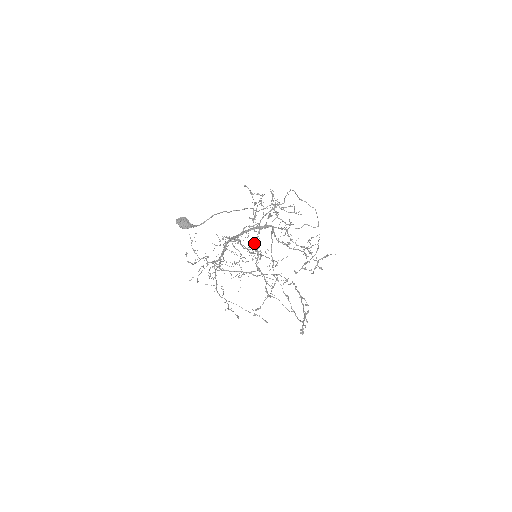
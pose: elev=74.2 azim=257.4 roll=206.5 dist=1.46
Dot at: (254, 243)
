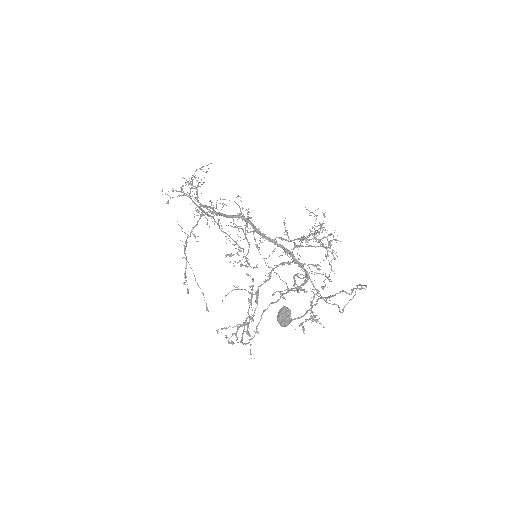
Dot at: (275, 265)
